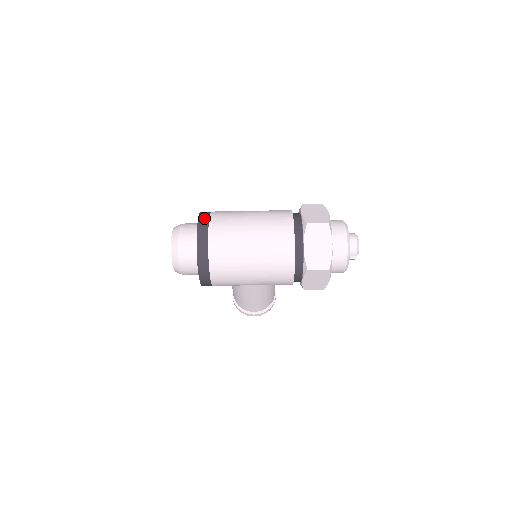
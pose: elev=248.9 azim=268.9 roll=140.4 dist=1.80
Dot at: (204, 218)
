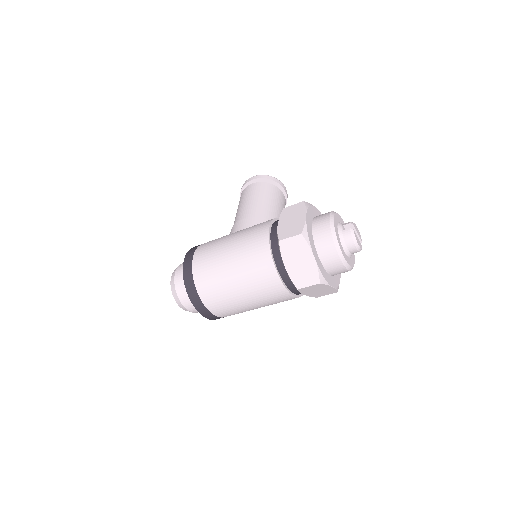
Dot at: (196, 300)
